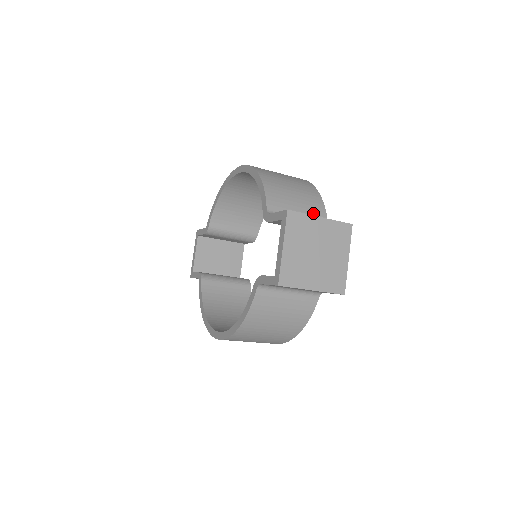
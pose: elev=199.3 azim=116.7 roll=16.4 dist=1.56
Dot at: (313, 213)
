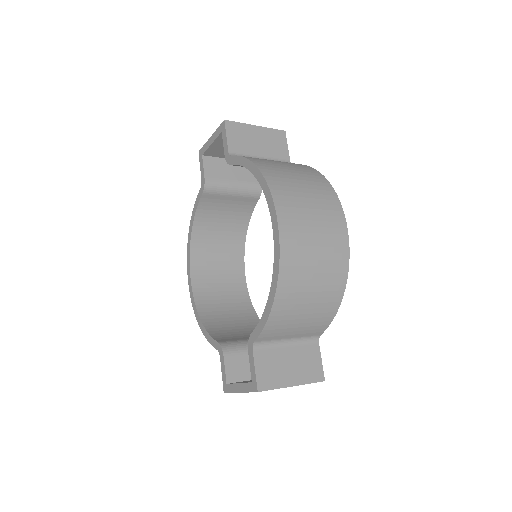
Dot at: (310, 332)
